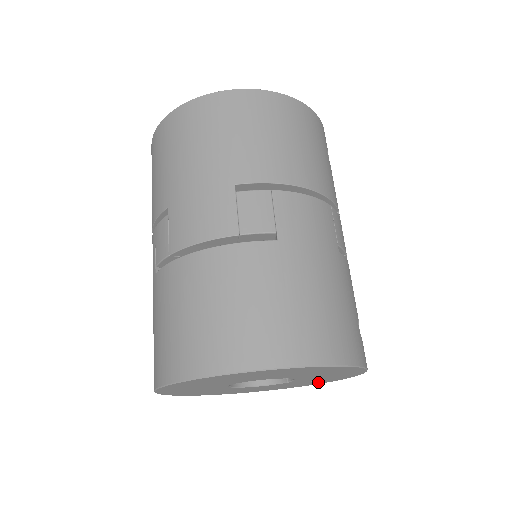
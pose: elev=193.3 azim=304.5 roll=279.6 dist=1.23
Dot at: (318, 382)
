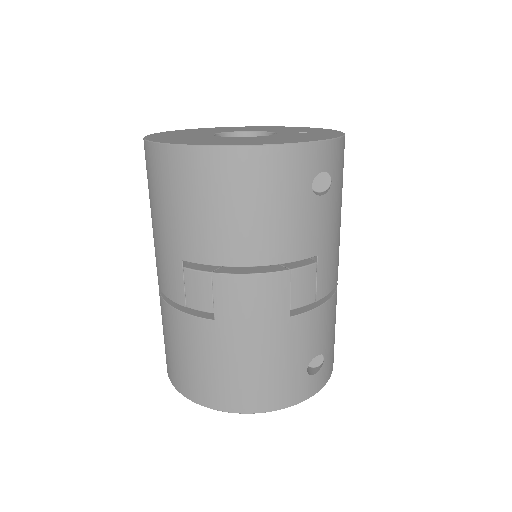
Dot at: occluded
